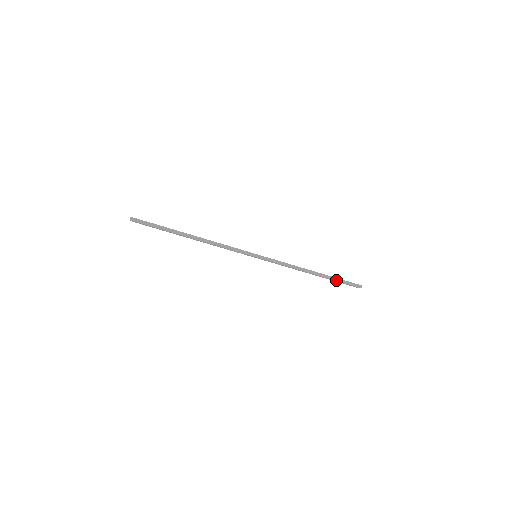
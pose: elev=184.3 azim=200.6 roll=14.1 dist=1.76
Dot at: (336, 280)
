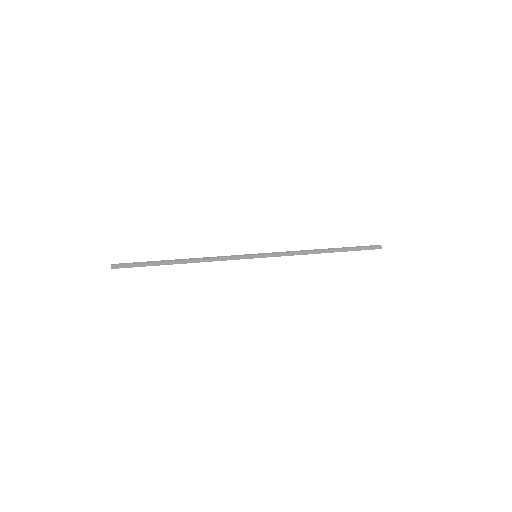
Dot at: (351, 250)
